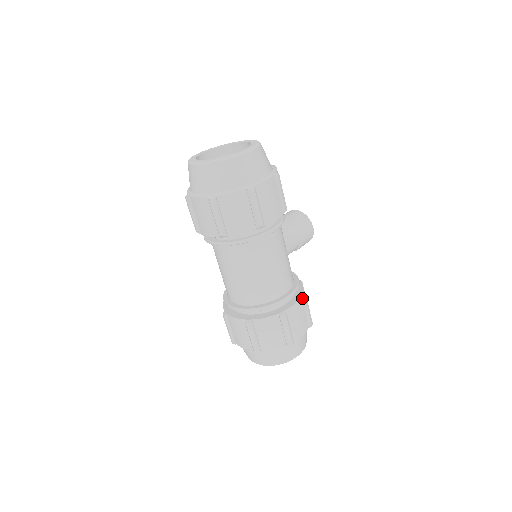
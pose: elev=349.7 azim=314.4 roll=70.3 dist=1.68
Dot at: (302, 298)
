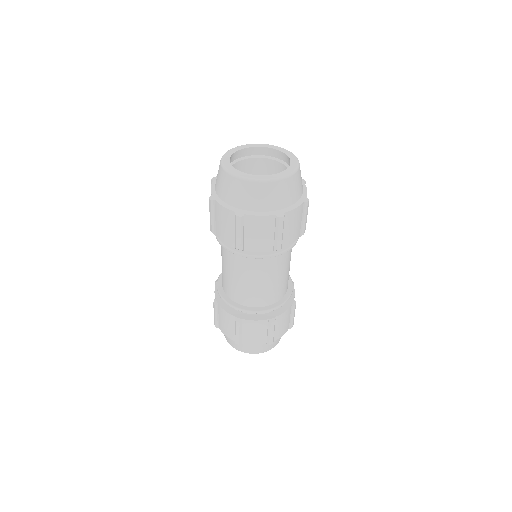
Dot at: occluded
